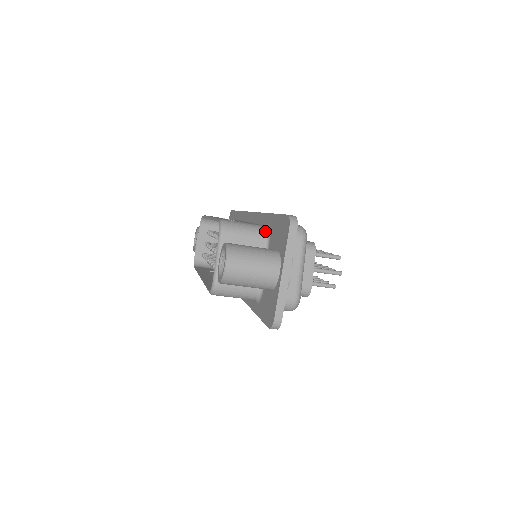
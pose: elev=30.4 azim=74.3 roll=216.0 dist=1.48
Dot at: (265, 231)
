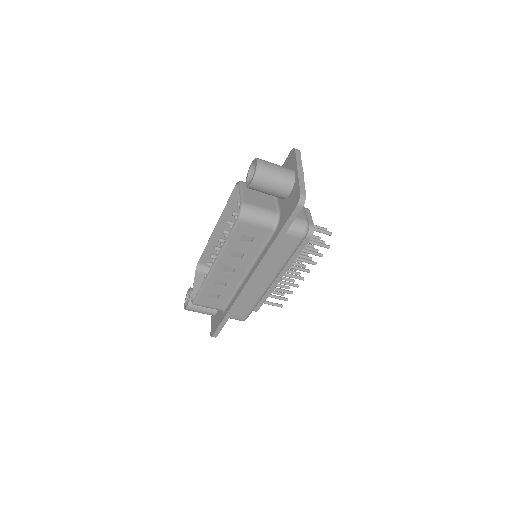
Dot at: occluded
